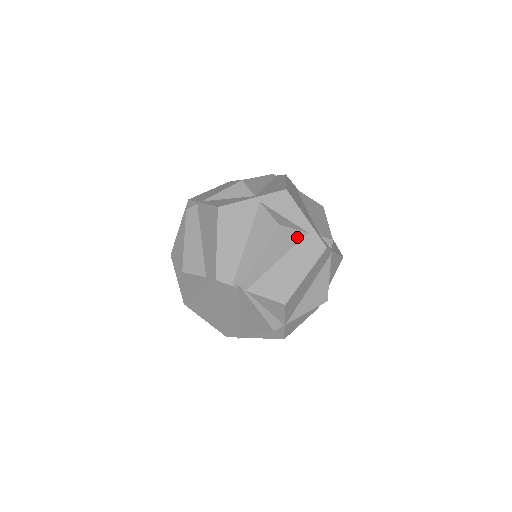
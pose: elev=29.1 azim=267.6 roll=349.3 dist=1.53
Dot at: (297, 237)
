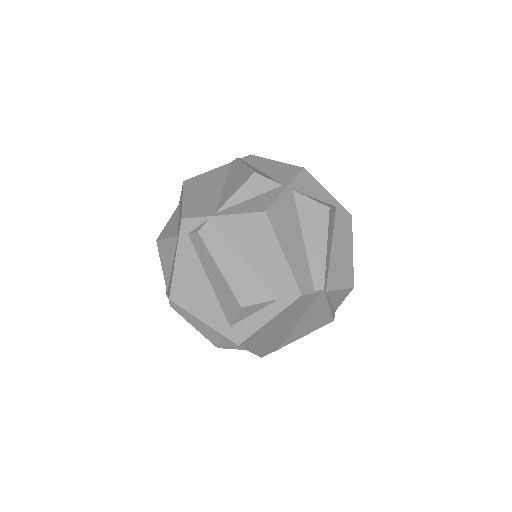
Dot at: (334, 215)
